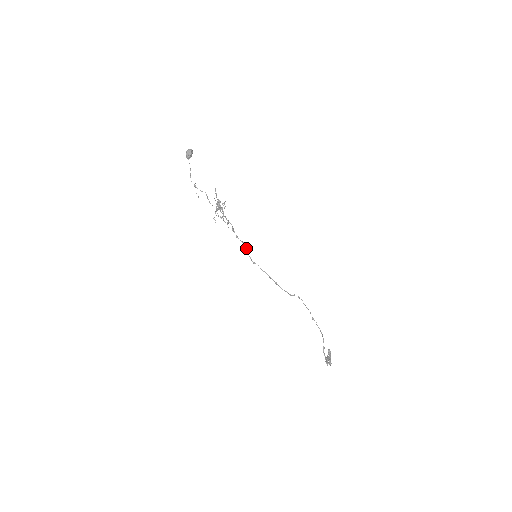
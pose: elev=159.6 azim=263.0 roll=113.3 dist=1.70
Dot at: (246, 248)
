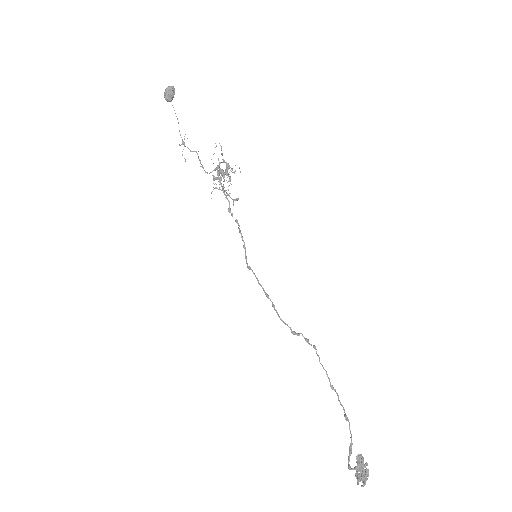
Dot at: occluded
